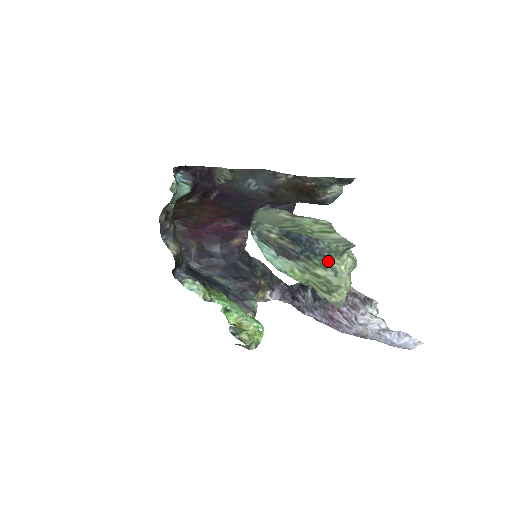
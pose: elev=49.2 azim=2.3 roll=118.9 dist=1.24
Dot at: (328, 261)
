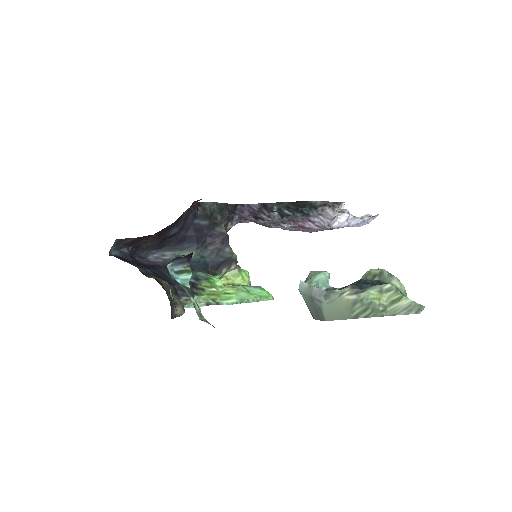
Dot at: occluded
